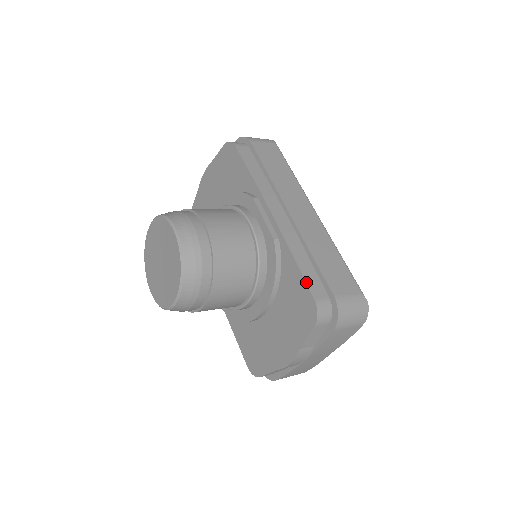
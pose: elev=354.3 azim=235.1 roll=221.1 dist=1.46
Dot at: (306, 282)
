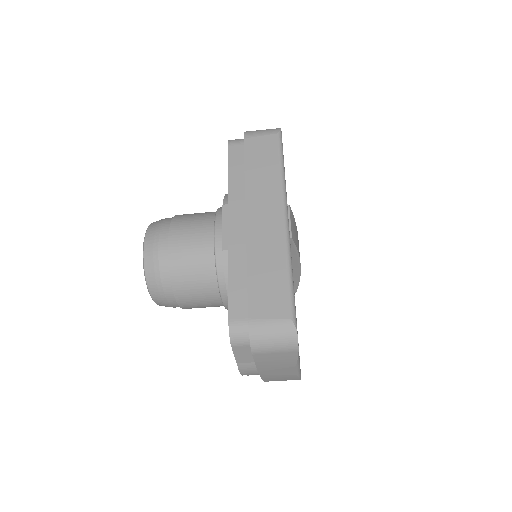
Dot at: (228, 301)
